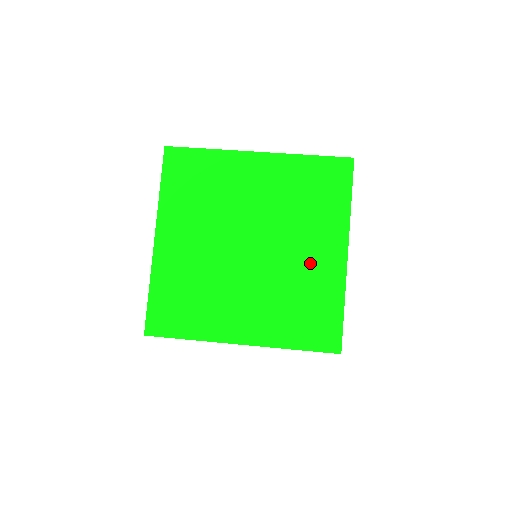
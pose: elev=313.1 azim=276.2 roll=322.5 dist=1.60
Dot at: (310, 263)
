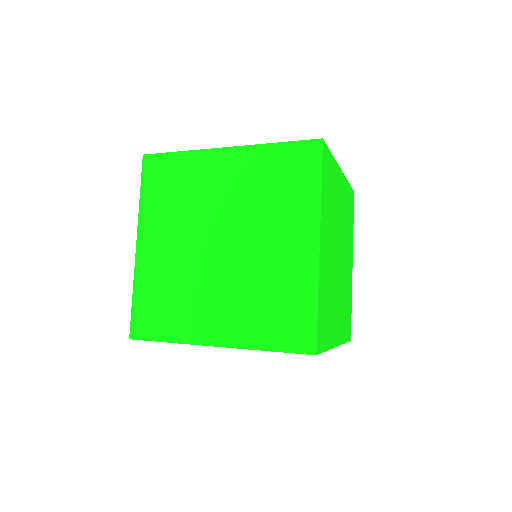
Dot at: occluded
